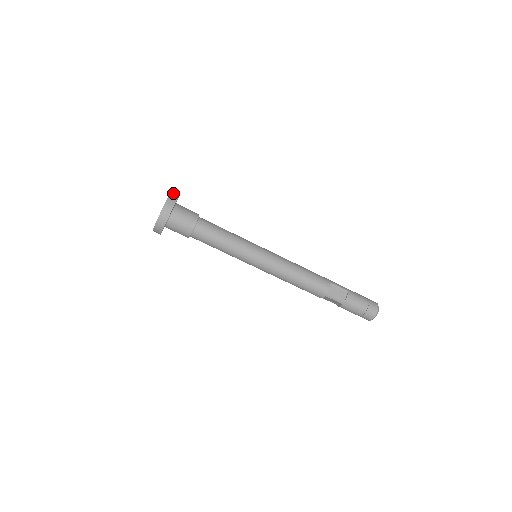
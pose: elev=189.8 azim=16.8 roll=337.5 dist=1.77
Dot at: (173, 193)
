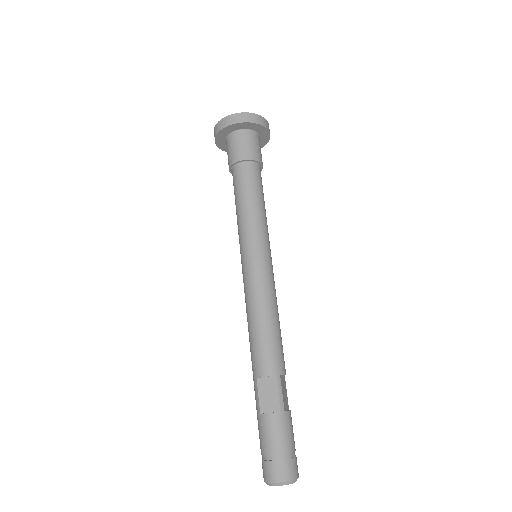
Dot at: occluded
